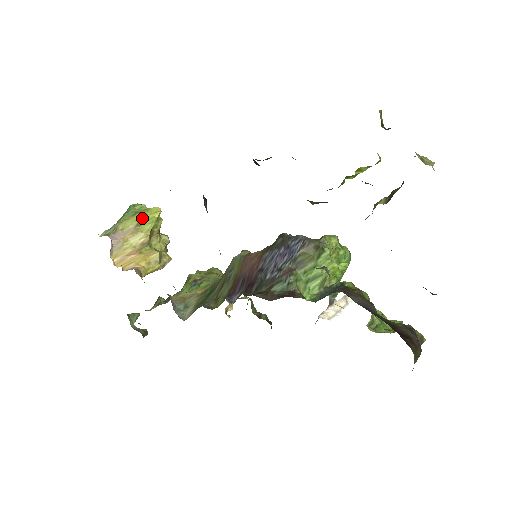
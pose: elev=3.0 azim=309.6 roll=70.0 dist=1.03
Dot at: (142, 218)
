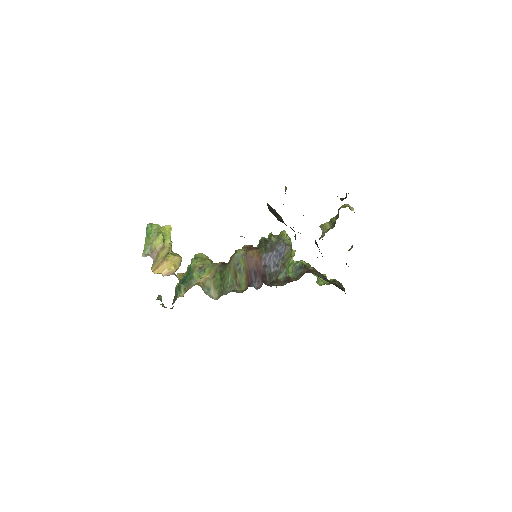
Dot at: (163, 236)
